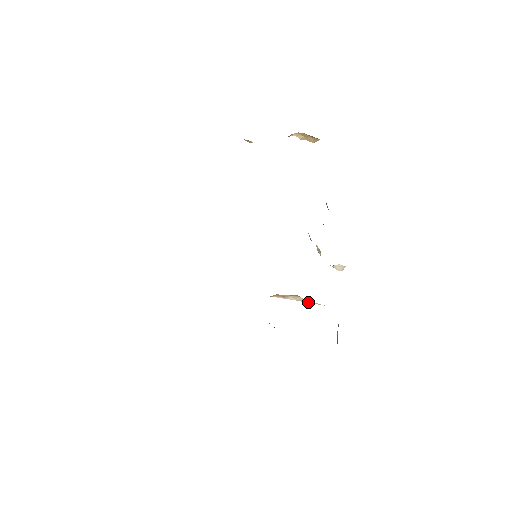
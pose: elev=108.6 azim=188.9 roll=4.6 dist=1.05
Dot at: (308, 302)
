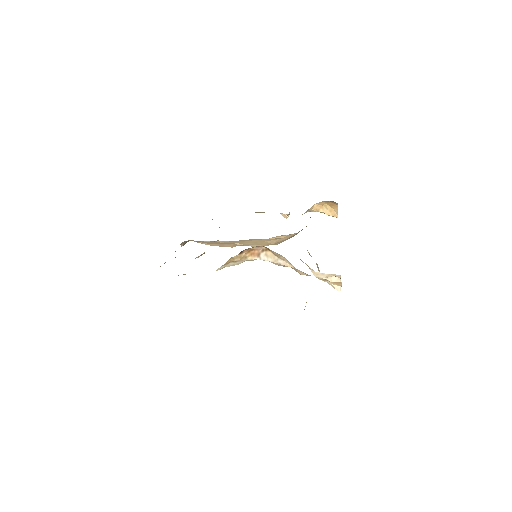
Dot at: (279, 262)
